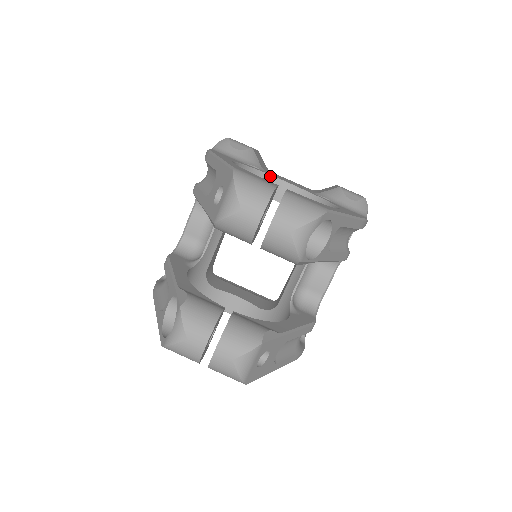
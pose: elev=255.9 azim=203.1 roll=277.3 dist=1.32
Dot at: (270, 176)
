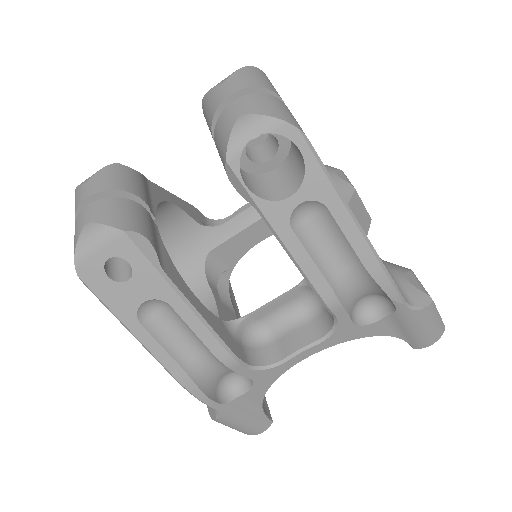
Dot at: occluded
